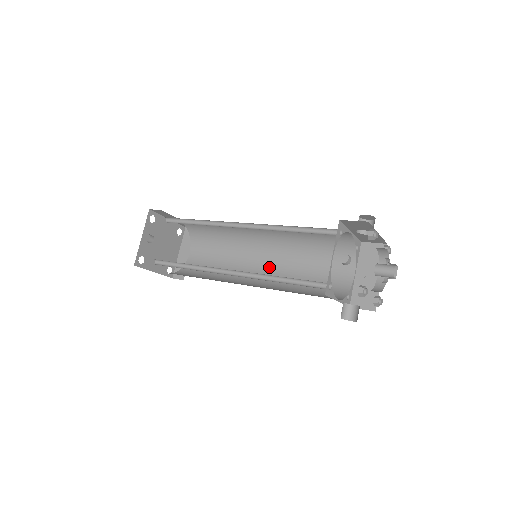
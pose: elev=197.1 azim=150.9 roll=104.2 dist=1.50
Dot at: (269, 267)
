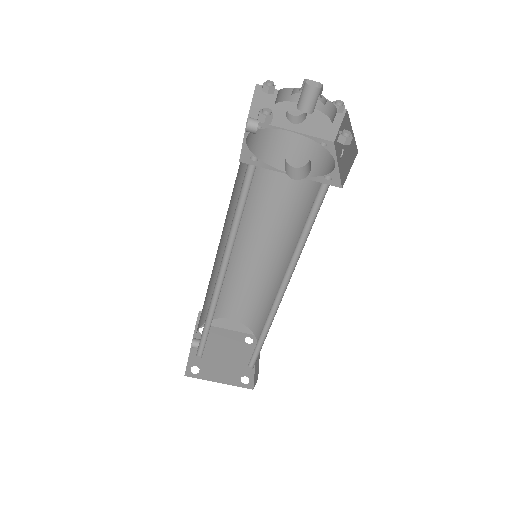
Dot at: occluded
